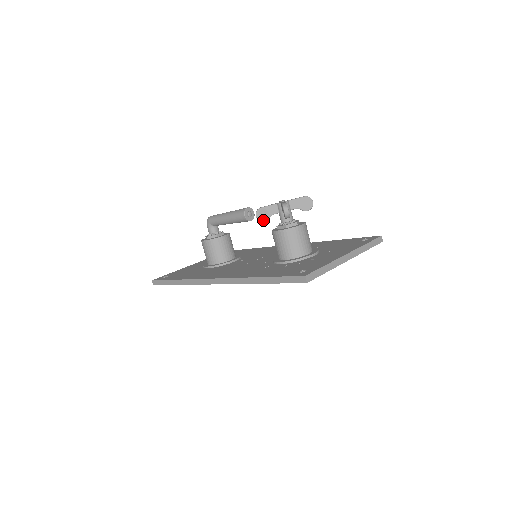
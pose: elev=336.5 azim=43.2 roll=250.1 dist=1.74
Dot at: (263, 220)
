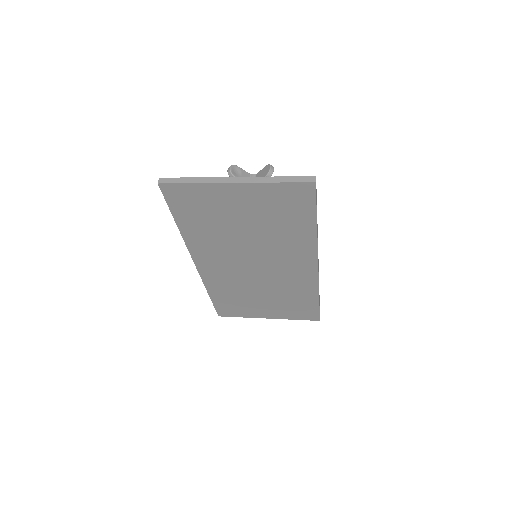
Dot at: occluded
